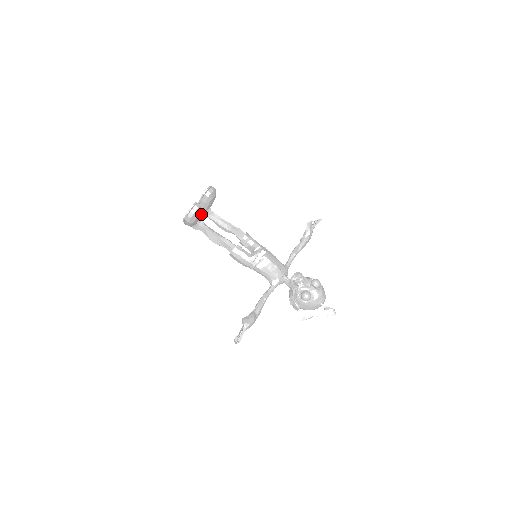
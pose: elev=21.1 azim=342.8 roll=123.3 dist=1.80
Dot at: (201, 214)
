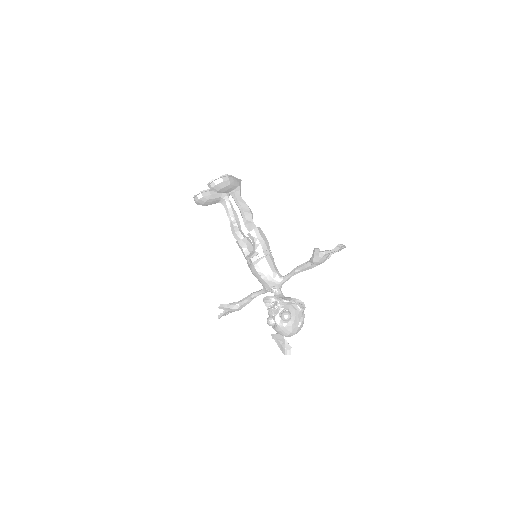
Dot at: (215, 198)
